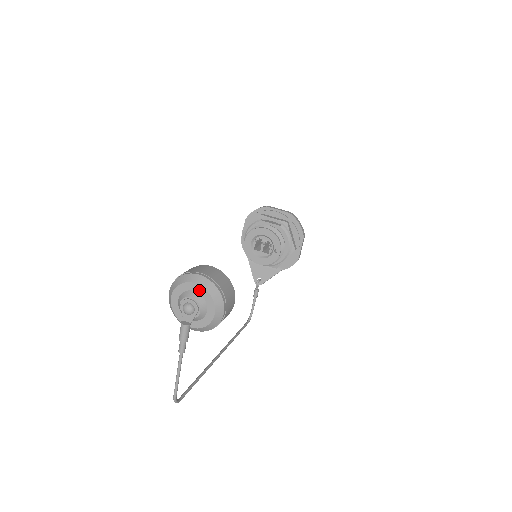
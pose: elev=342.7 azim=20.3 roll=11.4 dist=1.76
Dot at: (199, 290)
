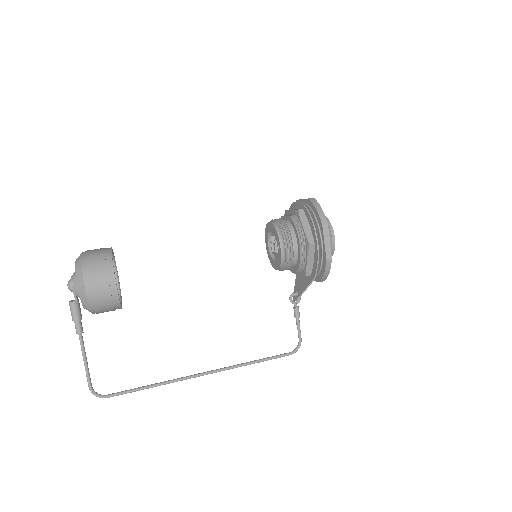
Dot at: occluded
